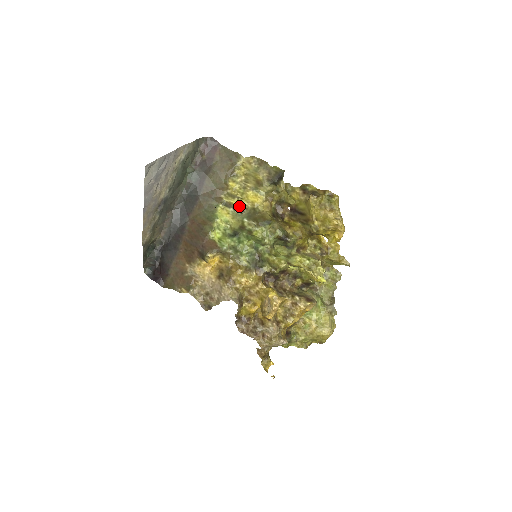
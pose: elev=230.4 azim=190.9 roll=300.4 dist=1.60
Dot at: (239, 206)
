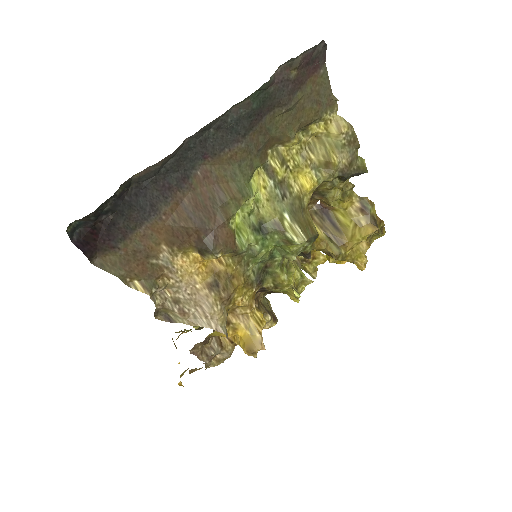
Dot at: (283, 183)
